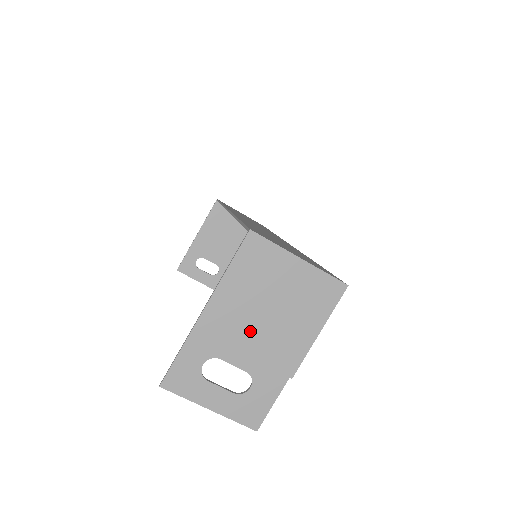
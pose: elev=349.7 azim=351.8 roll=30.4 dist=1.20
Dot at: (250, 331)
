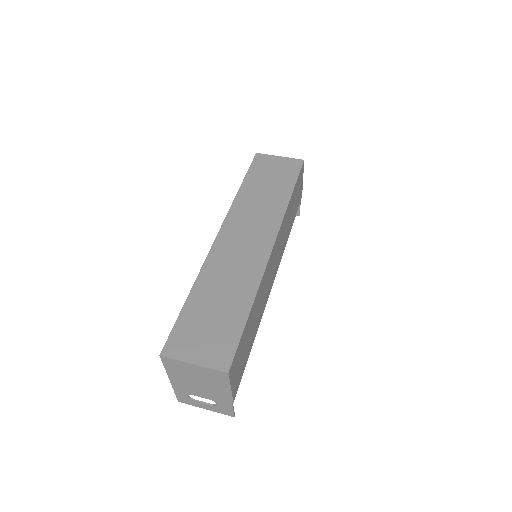
Dot at: (197, 387)
